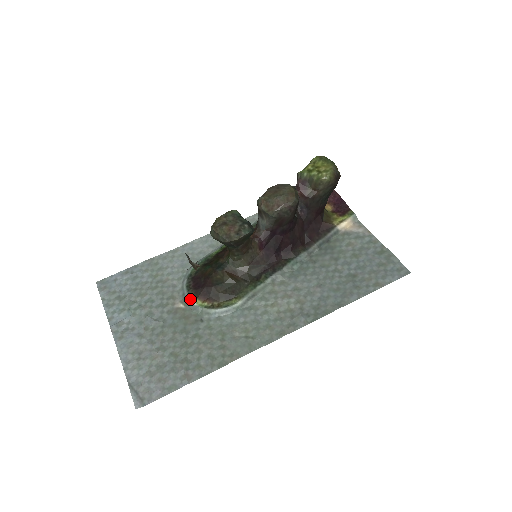
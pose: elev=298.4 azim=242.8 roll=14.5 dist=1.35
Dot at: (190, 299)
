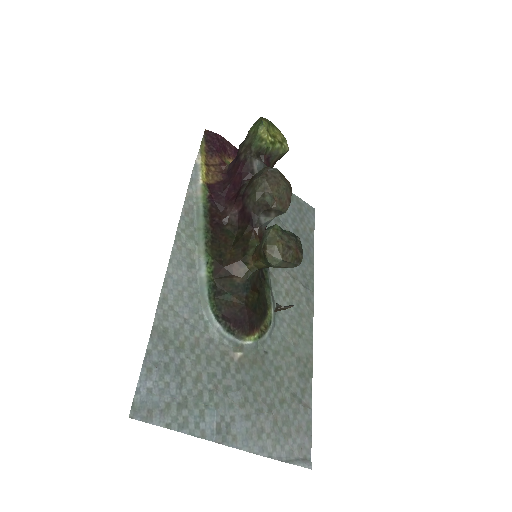
Dot at: (243, 341)
